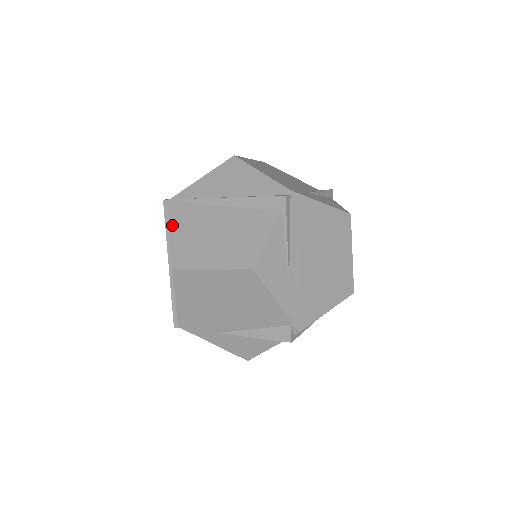
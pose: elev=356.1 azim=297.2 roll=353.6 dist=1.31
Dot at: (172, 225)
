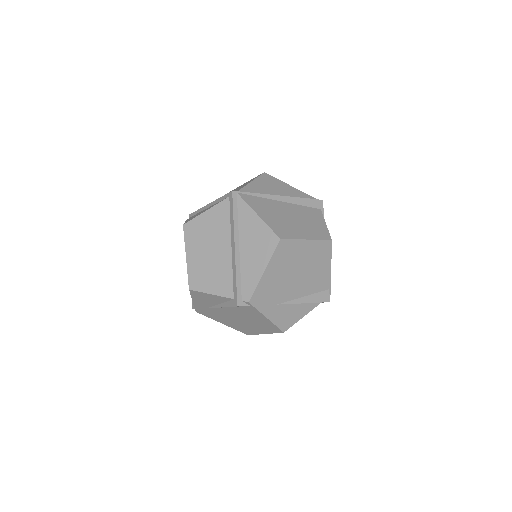
Dot at: (255, 209)
